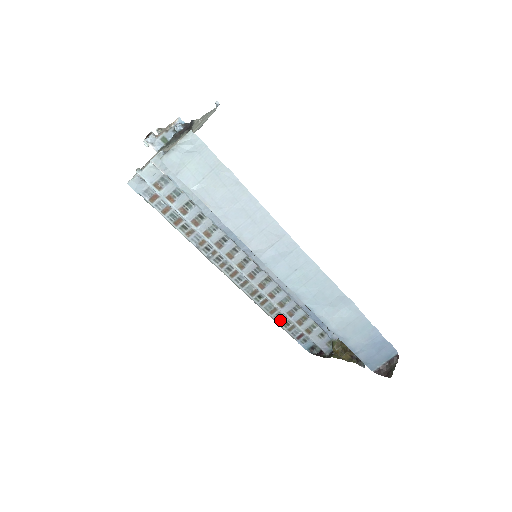
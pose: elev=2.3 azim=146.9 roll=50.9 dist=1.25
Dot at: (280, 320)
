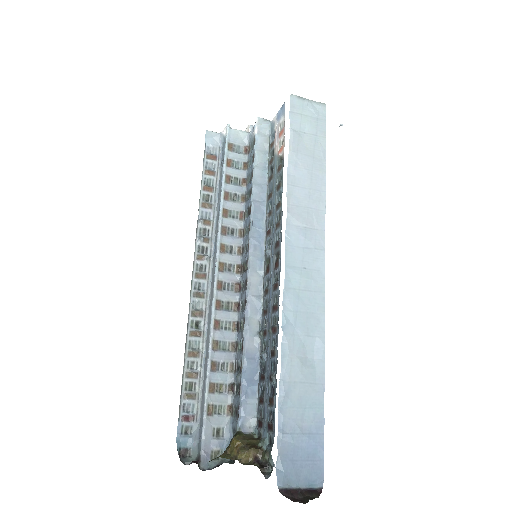
Dot at: (189, 373)
